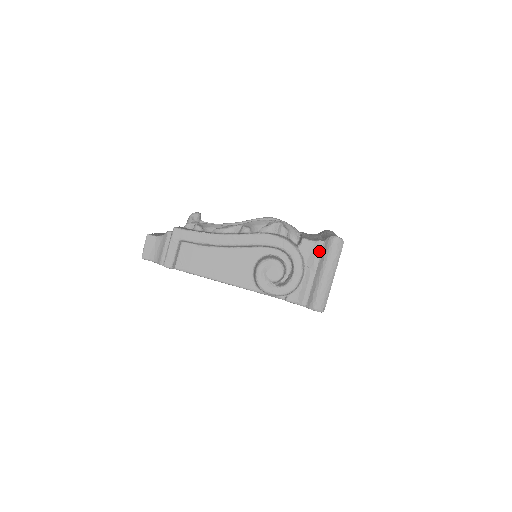
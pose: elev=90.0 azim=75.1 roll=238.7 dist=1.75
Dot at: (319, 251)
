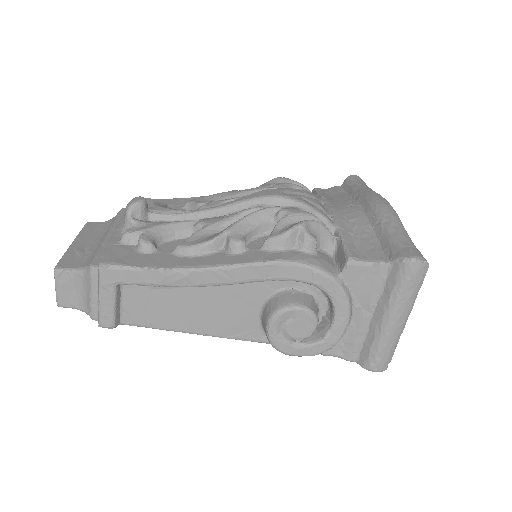
Dot at: (380, 280)
